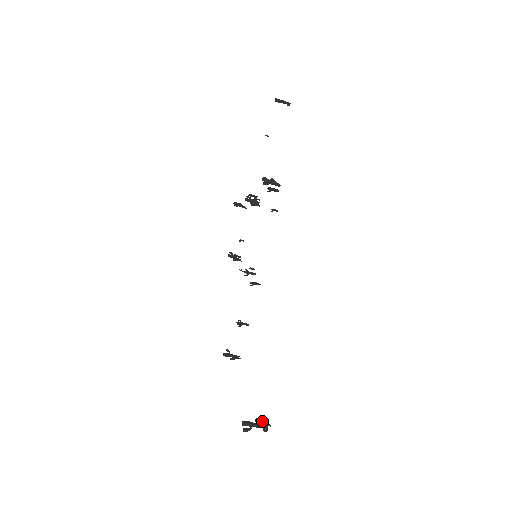
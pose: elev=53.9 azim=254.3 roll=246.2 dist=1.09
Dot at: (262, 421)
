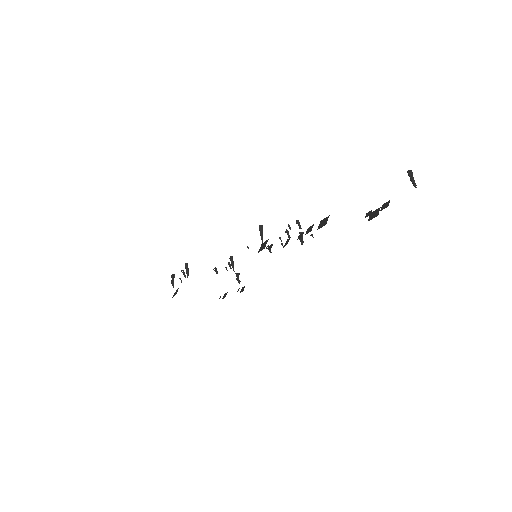
Dot at: (413, 183)
